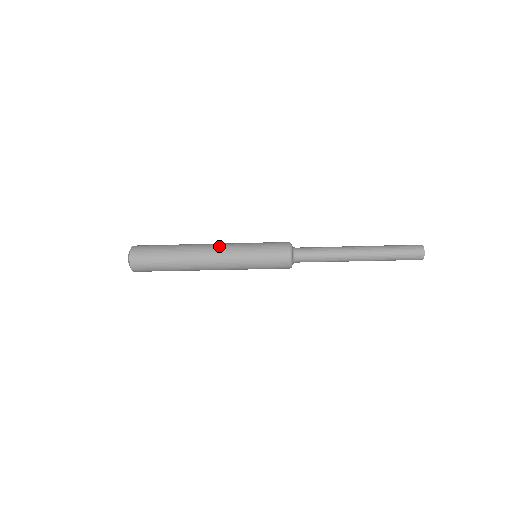
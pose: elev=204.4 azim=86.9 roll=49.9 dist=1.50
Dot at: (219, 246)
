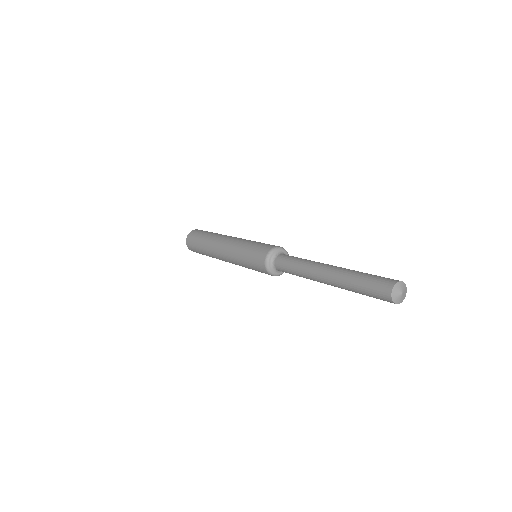
Dot at: (226, 258)
